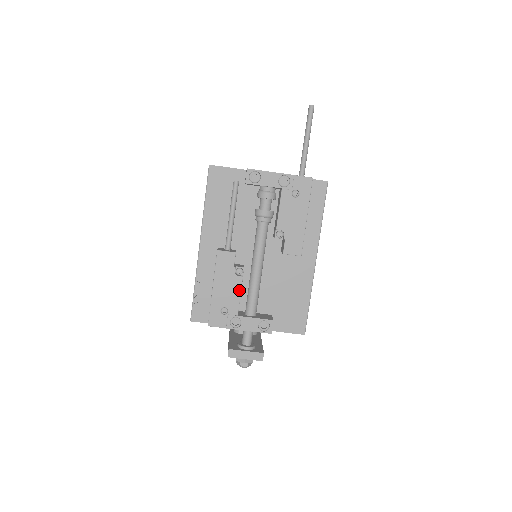
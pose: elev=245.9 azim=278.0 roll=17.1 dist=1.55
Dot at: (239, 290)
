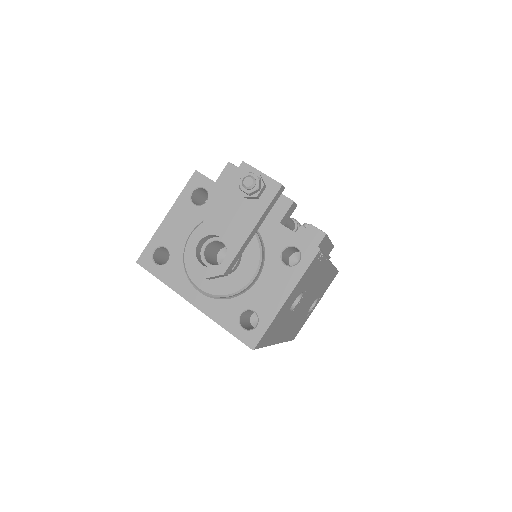
Dot at: occluded
